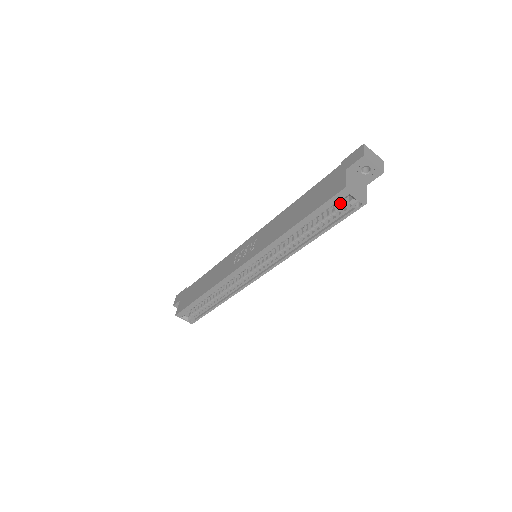
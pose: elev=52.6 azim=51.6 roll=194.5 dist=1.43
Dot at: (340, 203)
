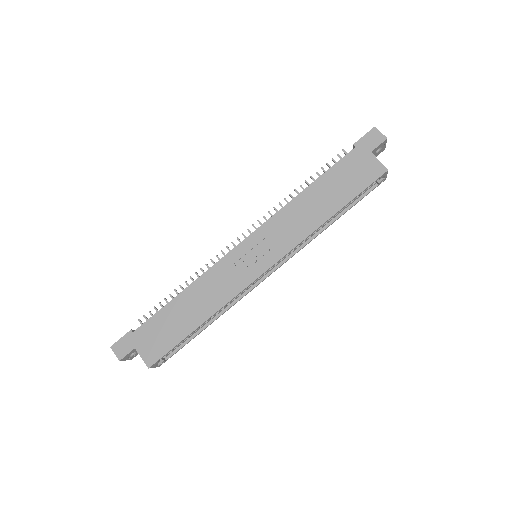
Dot at: occluded
